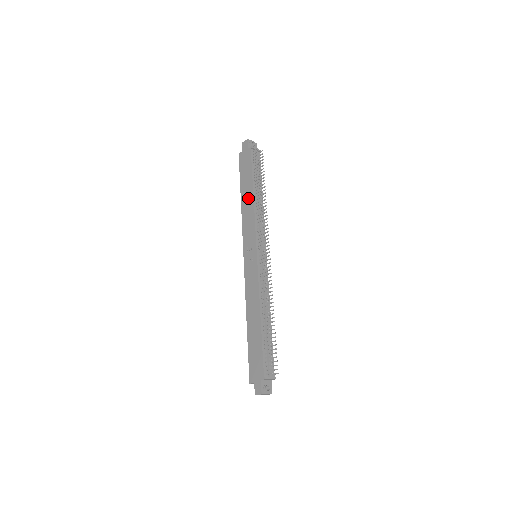
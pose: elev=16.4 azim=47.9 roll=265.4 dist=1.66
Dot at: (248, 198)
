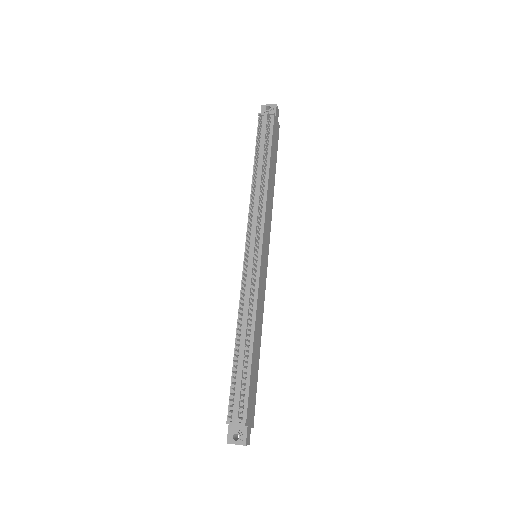
Dot at: occluded
